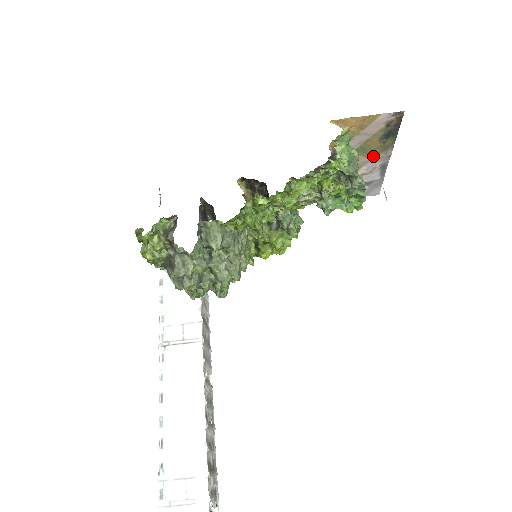
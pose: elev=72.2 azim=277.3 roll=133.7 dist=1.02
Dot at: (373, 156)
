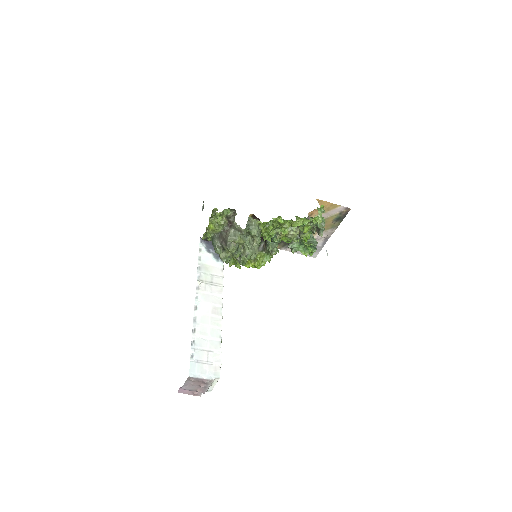
Dot at: (325, 229)
